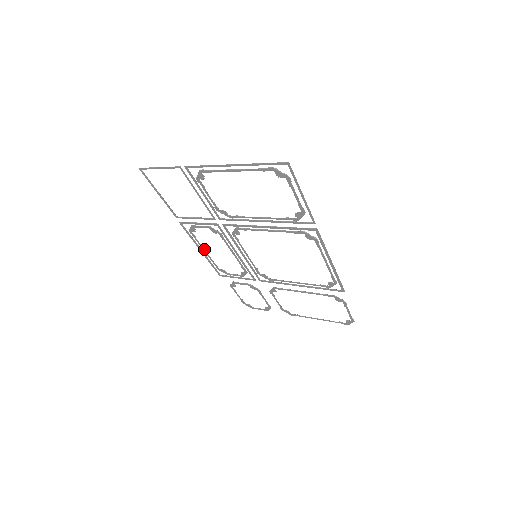
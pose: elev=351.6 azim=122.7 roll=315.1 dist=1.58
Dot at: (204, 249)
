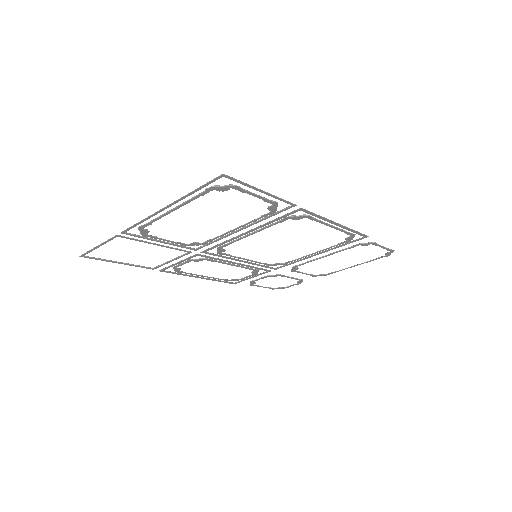
Dot at: (202, 275)
